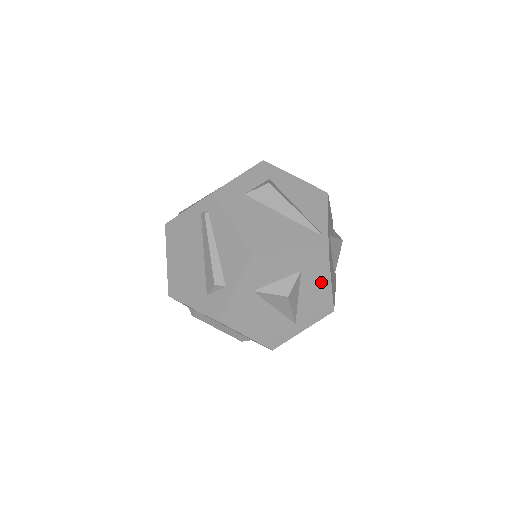
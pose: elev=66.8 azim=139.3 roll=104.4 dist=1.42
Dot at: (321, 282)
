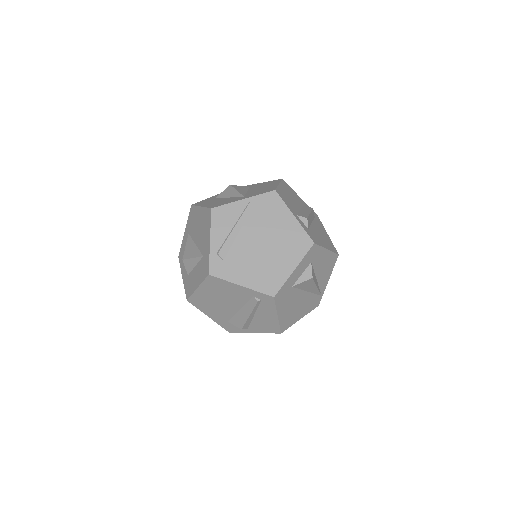
Dot at: occluded
